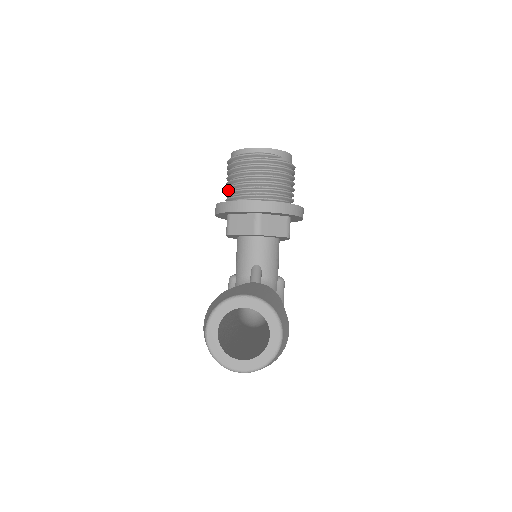
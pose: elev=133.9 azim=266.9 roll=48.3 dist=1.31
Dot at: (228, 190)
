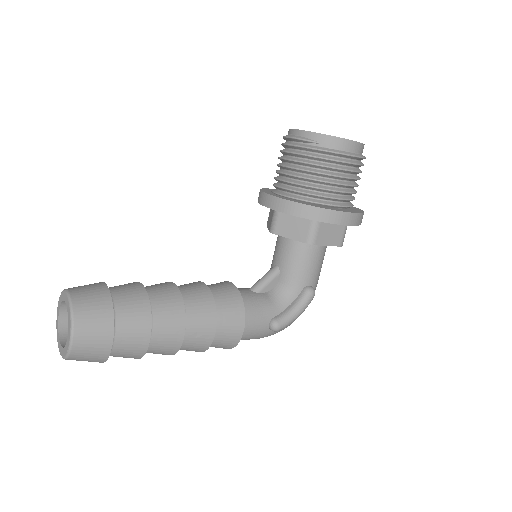
Dot at: occluded
